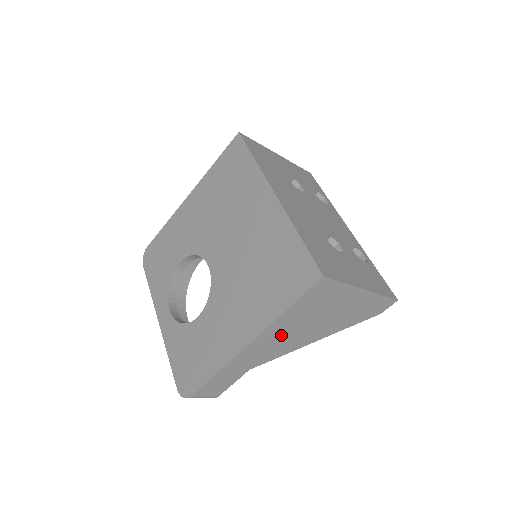
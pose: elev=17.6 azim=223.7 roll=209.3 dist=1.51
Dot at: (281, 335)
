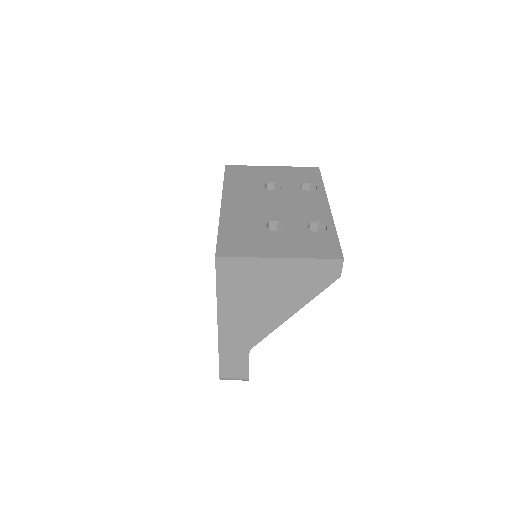
Dot at: (241, 314)
